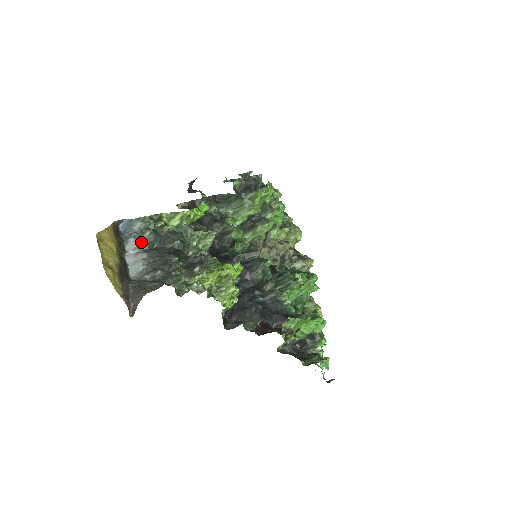
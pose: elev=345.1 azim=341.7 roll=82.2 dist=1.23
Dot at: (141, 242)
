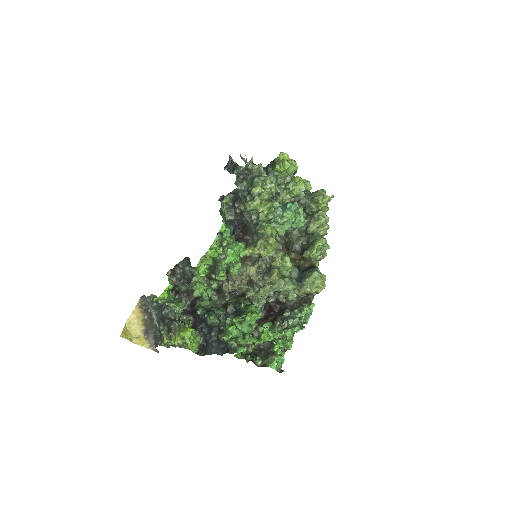
Dot at: (153, 309)
